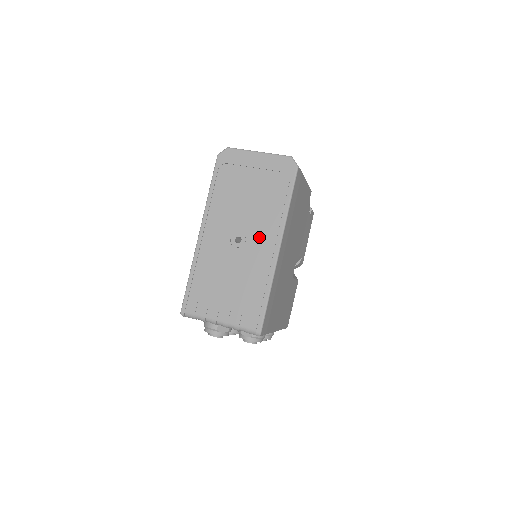
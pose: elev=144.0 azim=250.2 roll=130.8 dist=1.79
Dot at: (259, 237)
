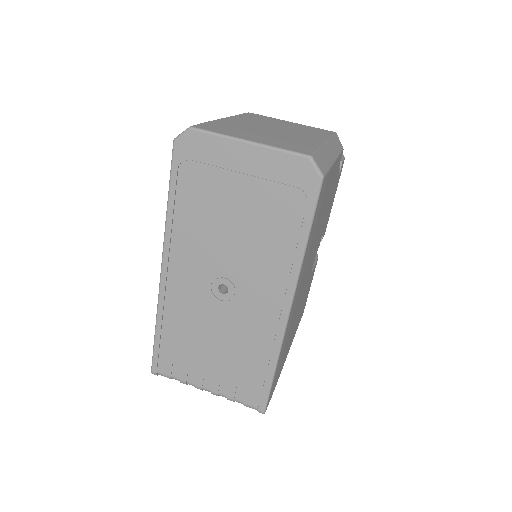
Dot at: (256, 289)
